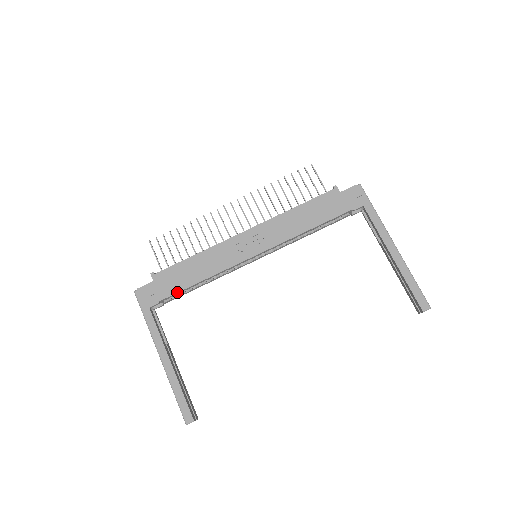
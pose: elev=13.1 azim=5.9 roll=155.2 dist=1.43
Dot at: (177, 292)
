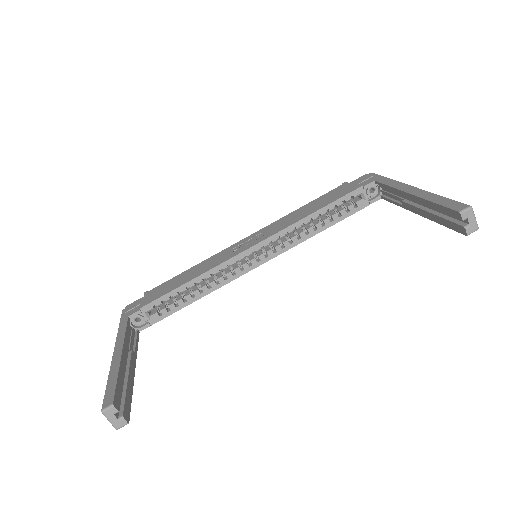
Dot at: (161, 296)
